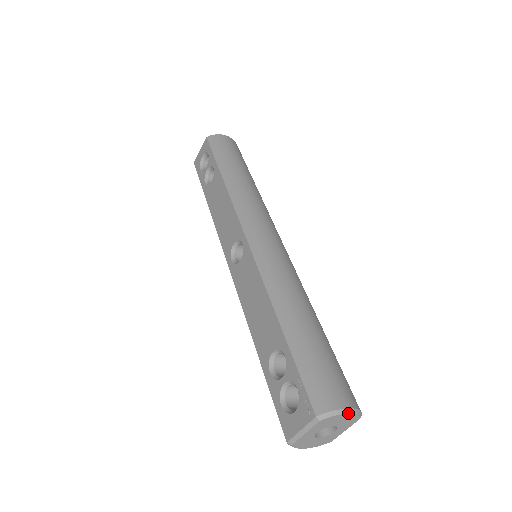
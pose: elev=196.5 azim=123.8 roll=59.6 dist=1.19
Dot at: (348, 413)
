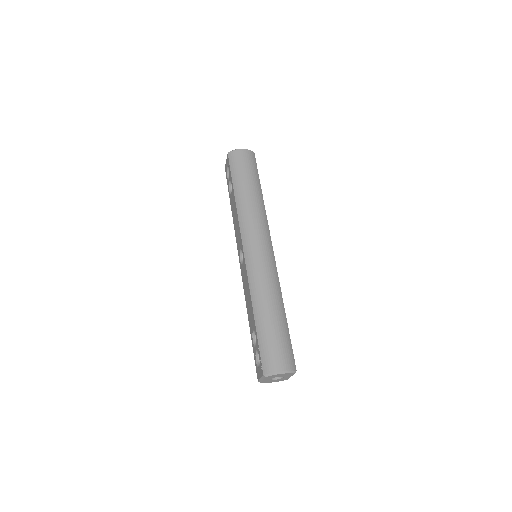
Dot at: (282, 373)
